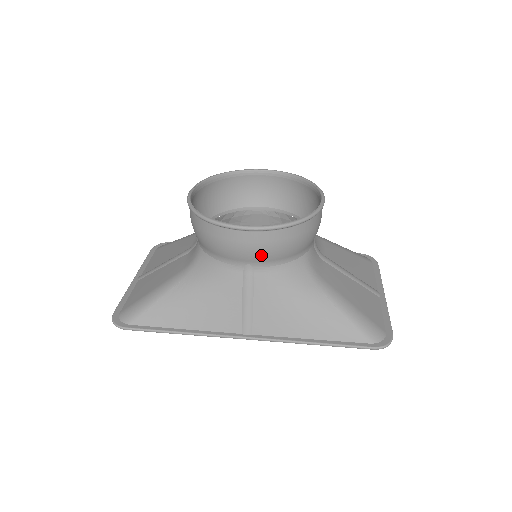
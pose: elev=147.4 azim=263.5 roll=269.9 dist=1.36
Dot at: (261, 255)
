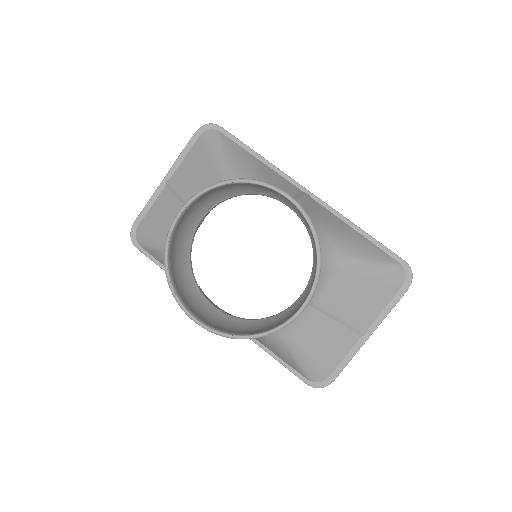
Dot at: (217, 320)
